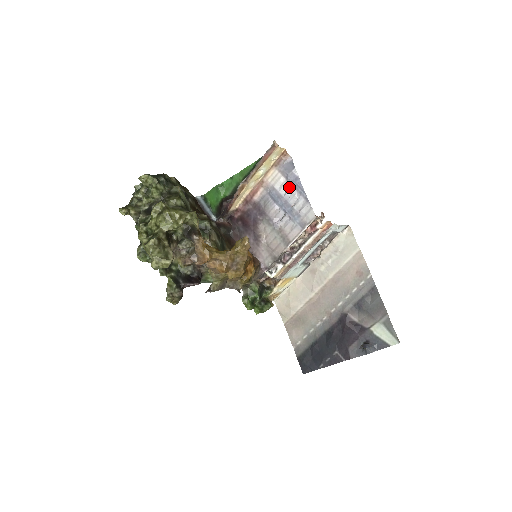
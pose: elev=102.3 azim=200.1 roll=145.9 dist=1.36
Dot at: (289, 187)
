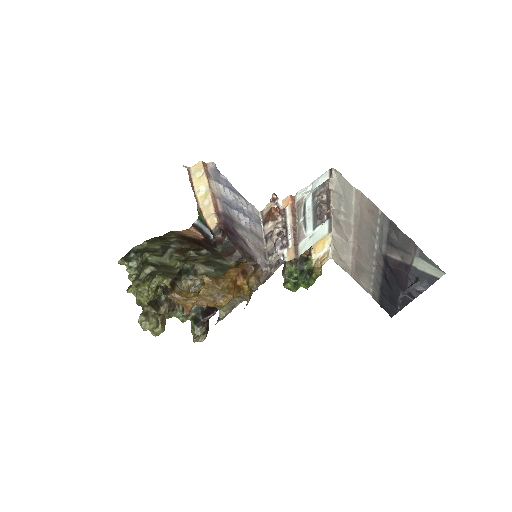
Dot at: (229, 191)
